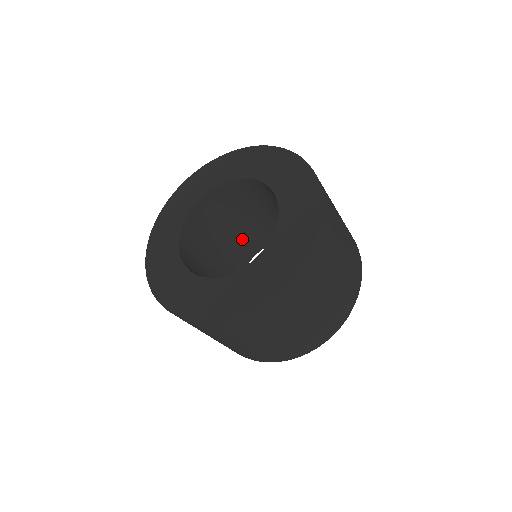
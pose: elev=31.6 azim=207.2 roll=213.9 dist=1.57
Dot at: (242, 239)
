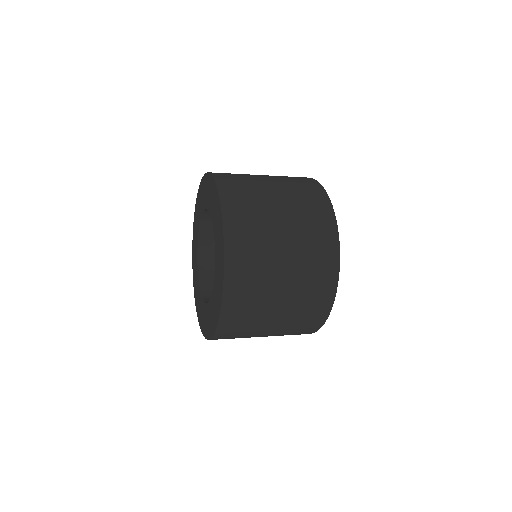
Dot at: occluded
